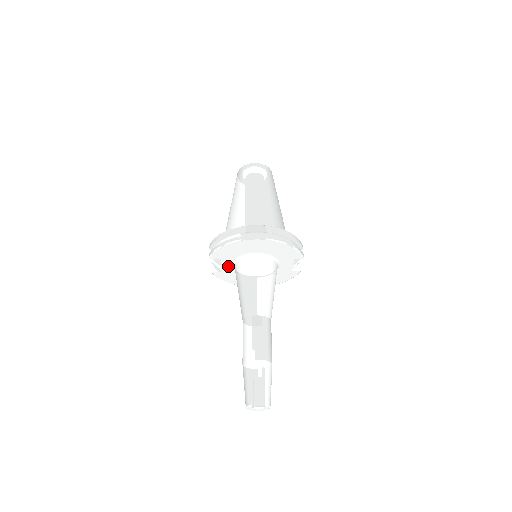
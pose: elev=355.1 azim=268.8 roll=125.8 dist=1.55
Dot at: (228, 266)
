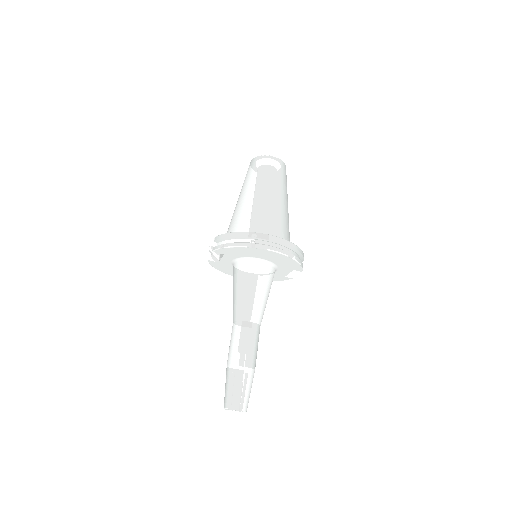
Dot at: (227, 260)
